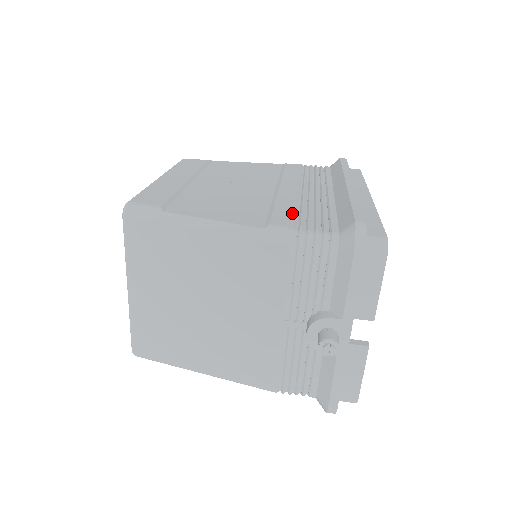
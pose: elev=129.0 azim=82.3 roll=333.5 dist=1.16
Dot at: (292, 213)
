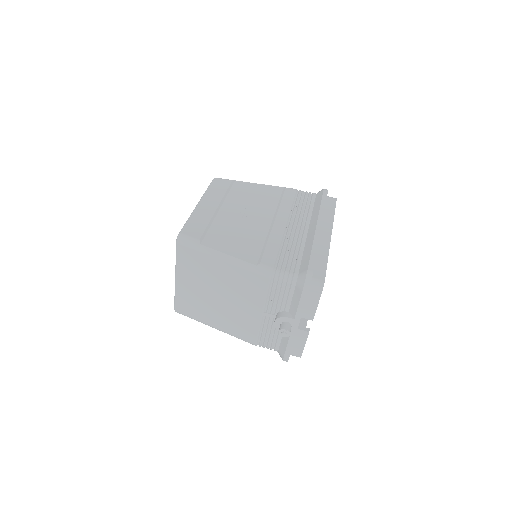
Dot at: (276, 252)
